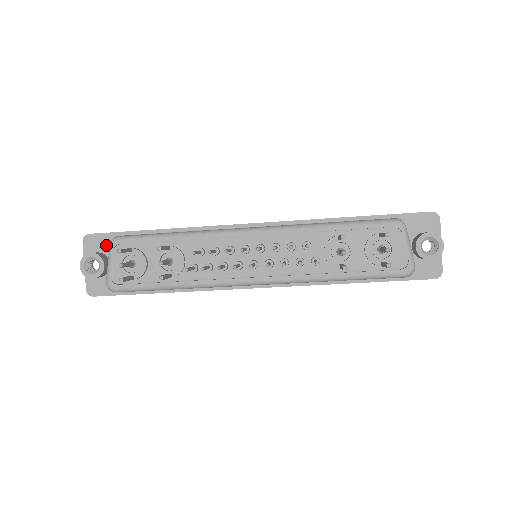
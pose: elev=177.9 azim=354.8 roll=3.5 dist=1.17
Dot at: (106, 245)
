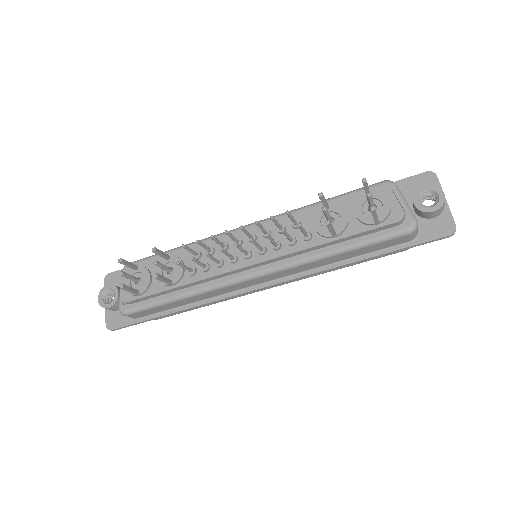
Dot at: occluded
